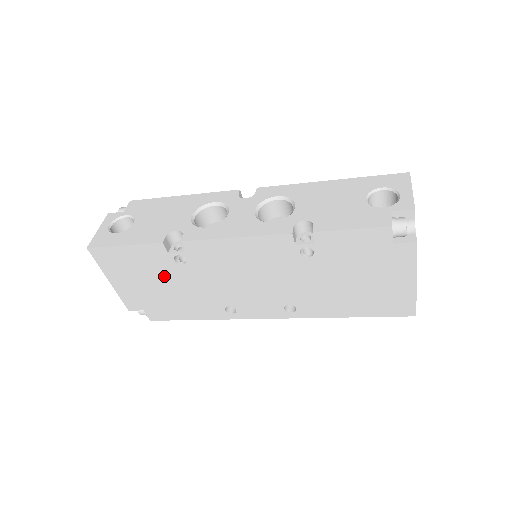
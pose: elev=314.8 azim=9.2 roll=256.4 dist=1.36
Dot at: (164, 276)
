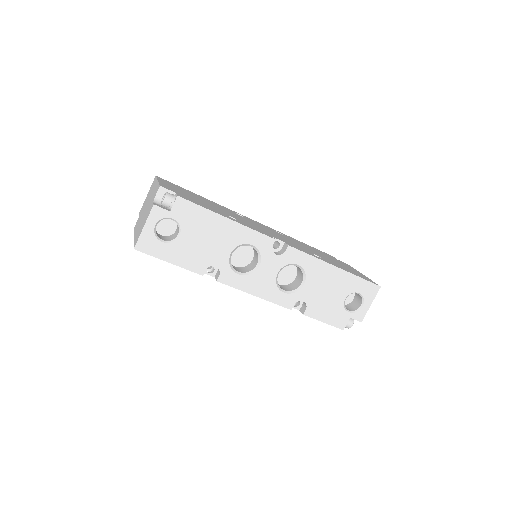
Dot at: occluded
